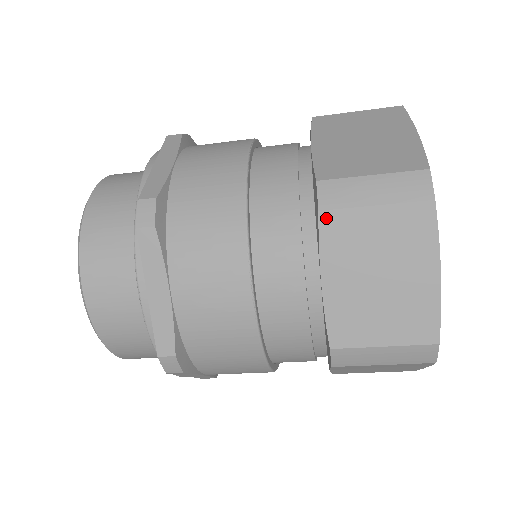
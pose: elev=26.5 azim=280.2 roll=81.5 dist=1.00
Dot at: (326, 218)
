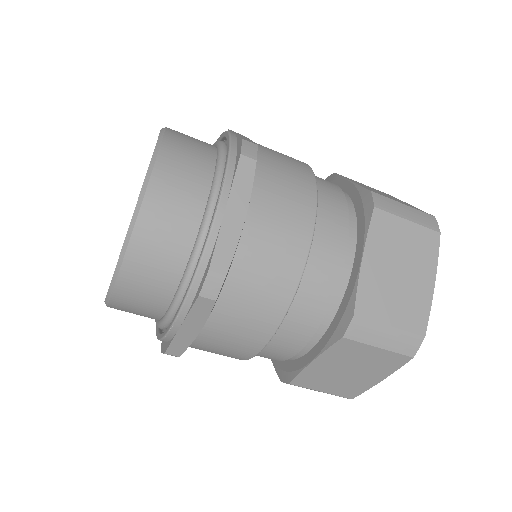
Dot at: (344, 342)
